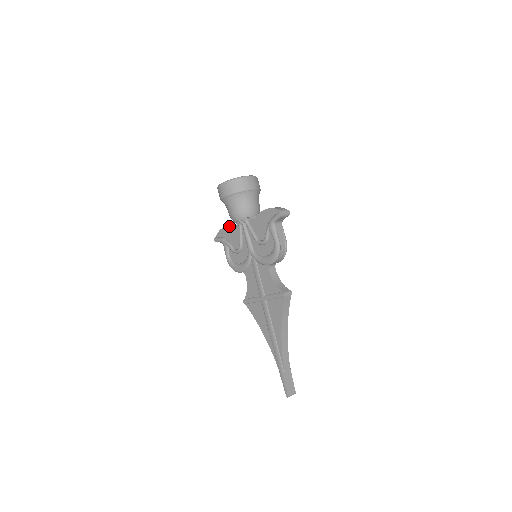
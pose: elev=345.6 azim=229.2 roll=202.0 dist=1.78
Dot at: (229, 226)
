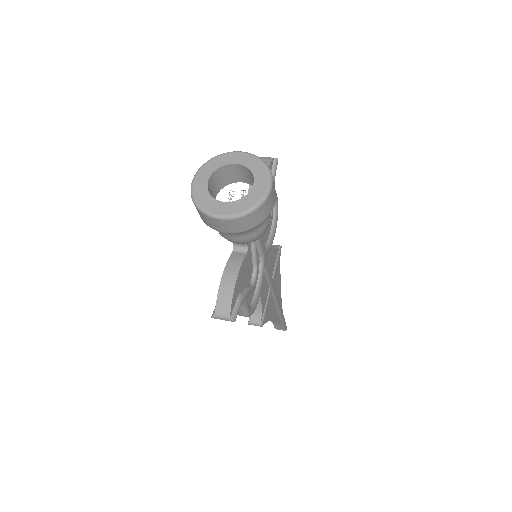
Dot at: occluded
